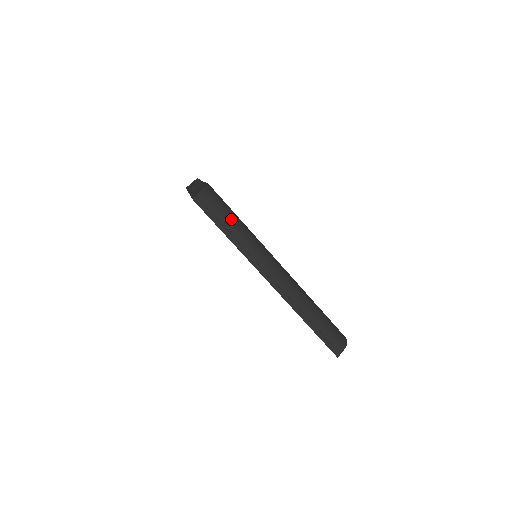
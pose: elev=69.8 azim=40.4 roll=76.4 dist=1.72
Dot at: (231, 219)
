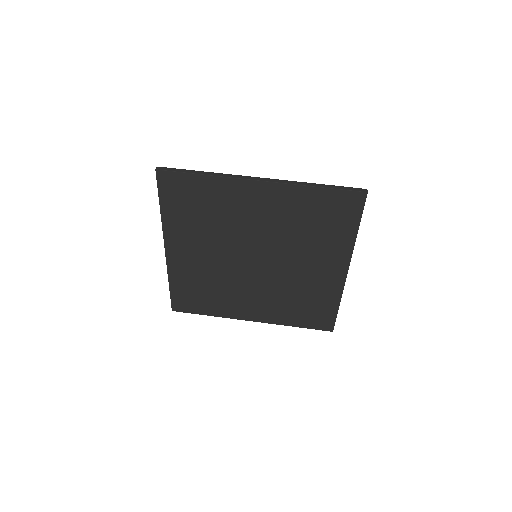
Dot at: occluded
